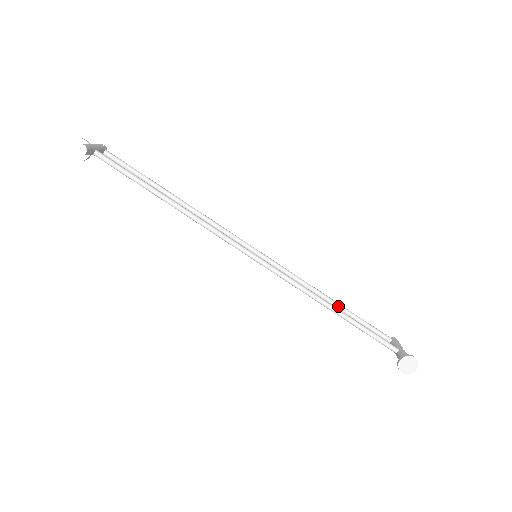
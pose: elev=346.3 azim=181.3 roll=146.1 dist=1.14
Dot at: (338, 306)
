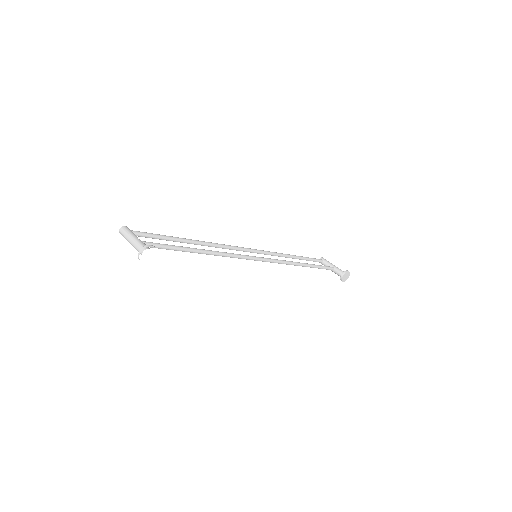
Dot at: (296, 258)
